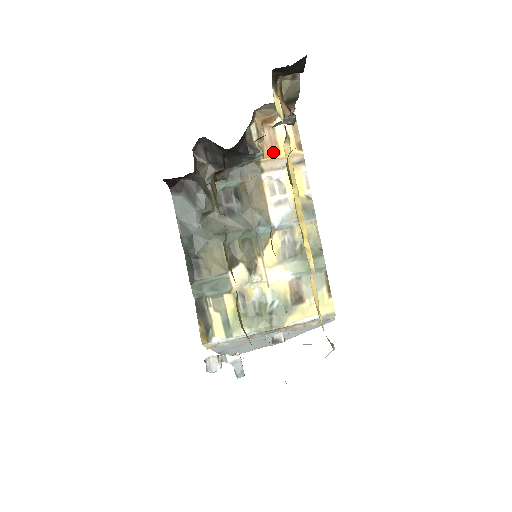
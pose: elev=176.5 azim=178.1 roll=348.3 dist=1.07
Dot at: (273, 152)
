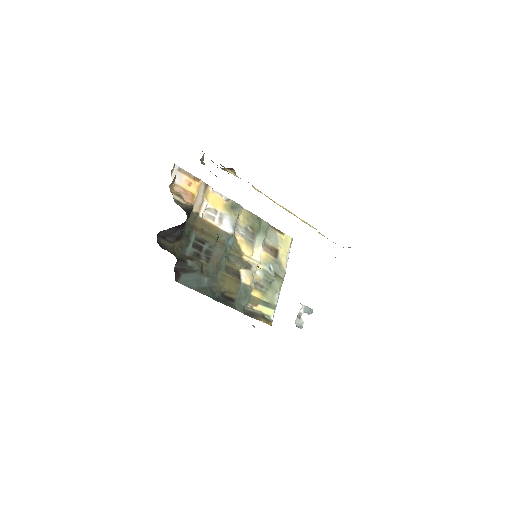
Dot at: (191, 198)
